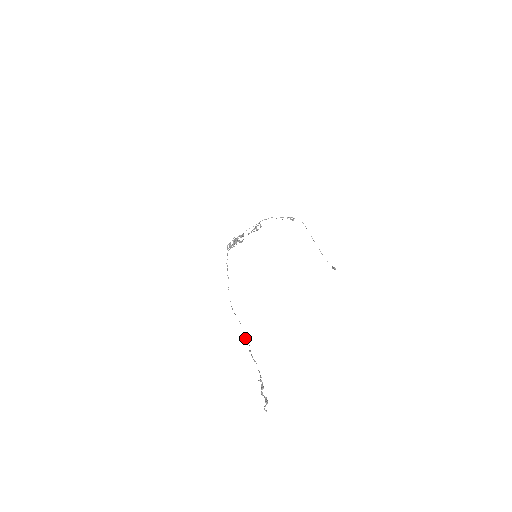
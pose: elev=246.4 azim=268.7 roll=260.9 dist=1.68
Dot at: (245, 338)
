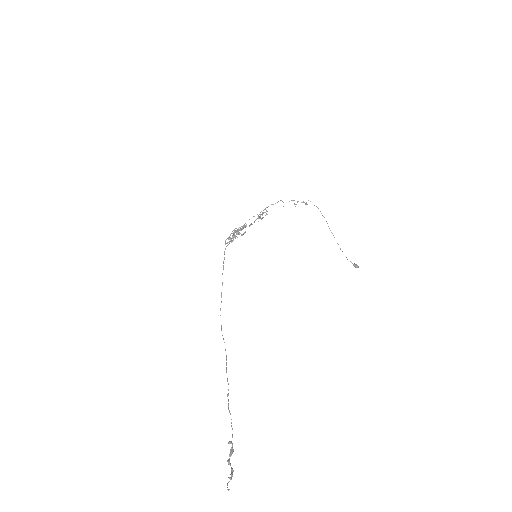
Dot at: occluded
